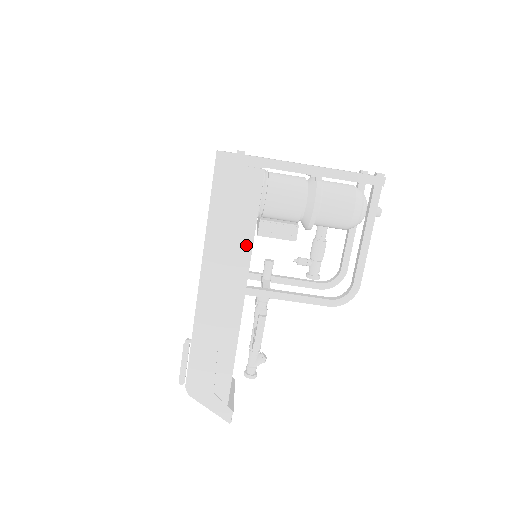
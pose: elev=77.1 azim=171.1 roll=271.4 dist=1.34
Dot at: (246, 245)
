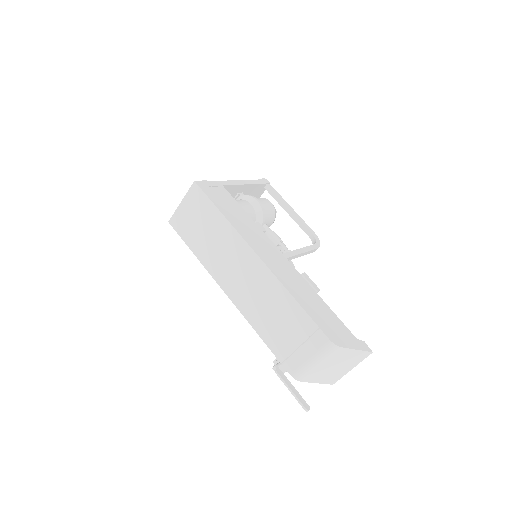
Dot at: (257, 228)
